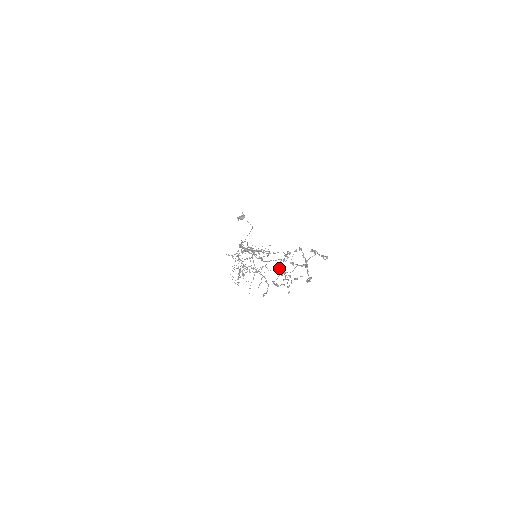
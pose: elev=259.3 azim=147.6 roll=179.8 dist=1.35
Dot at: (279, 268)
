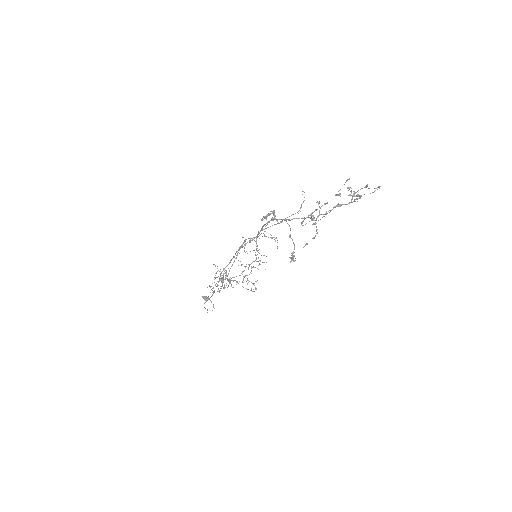
Dot at: occluded
